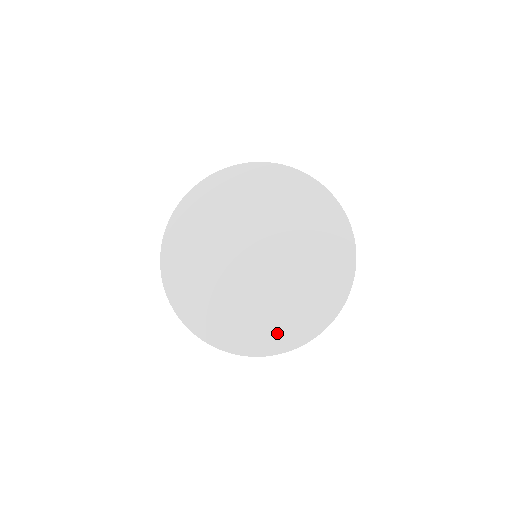
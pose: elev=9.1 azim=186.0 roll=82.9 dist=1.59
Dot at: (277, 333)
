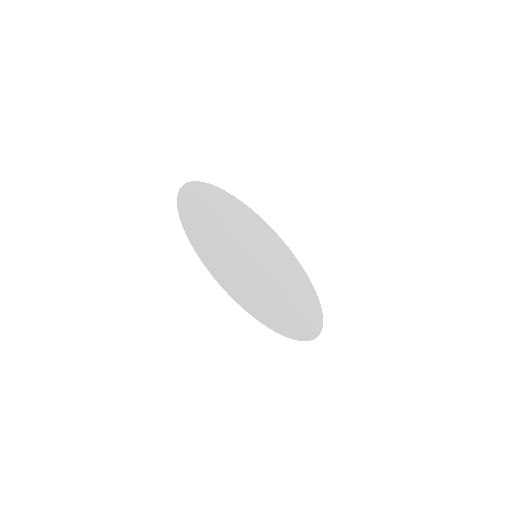
Dot at: (244, 293)
